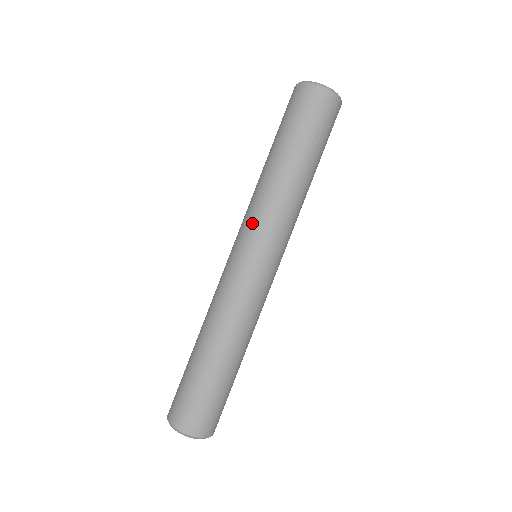
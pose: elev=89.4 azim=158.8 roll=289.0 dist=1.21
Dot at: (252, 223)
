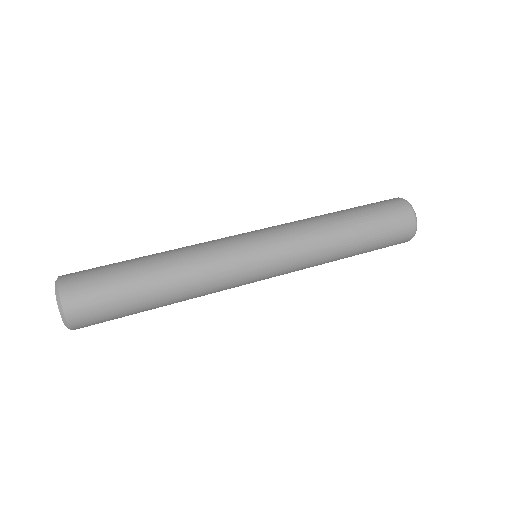
Dot at: occluded
